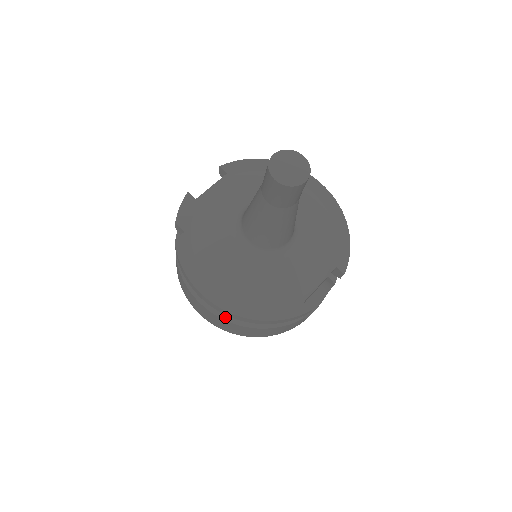
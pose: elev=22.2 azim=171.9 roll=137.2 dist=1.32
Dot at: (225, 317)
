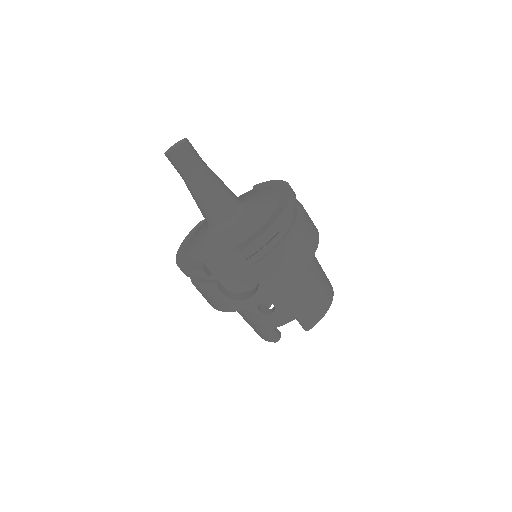
Dot at: occluded
